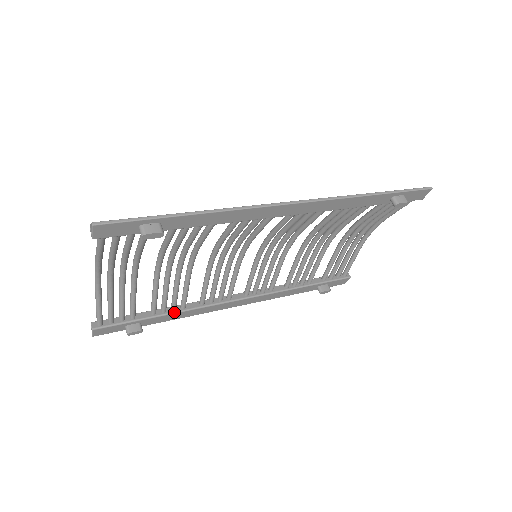
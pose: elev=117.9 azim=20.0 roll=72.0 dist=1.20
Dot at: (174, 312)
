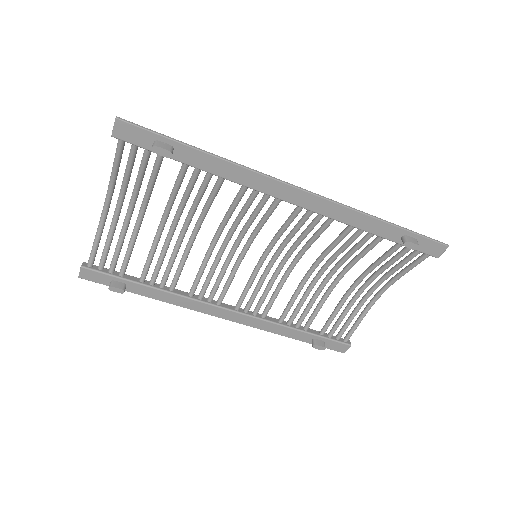
Dot at: (161, 289)
